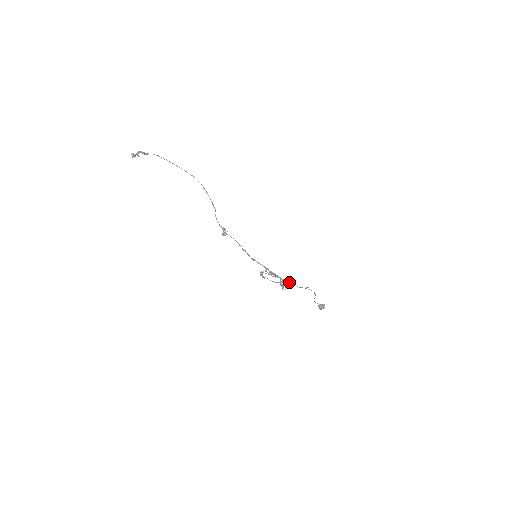
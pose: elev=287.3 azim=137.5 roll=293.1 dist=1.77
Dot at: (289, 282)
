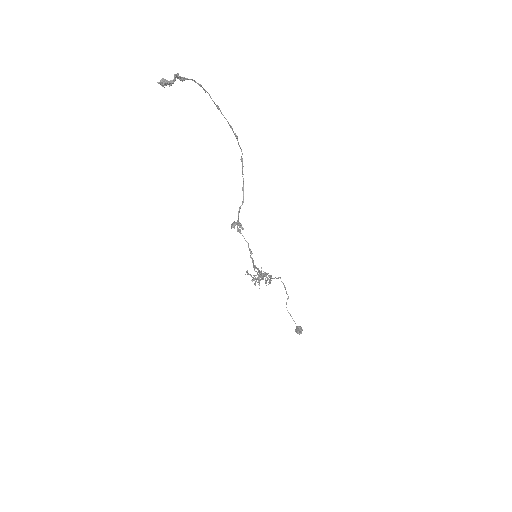
Dot at: occluded
